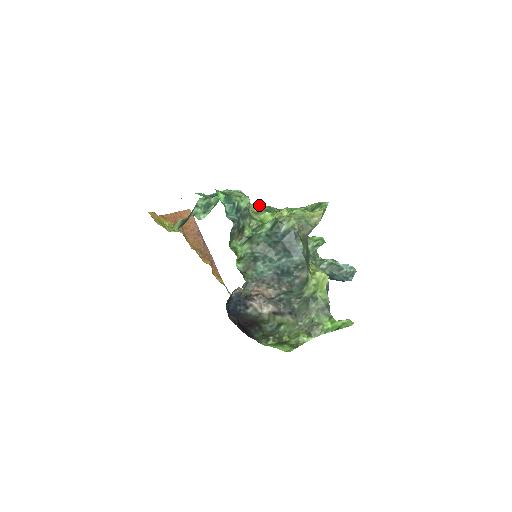
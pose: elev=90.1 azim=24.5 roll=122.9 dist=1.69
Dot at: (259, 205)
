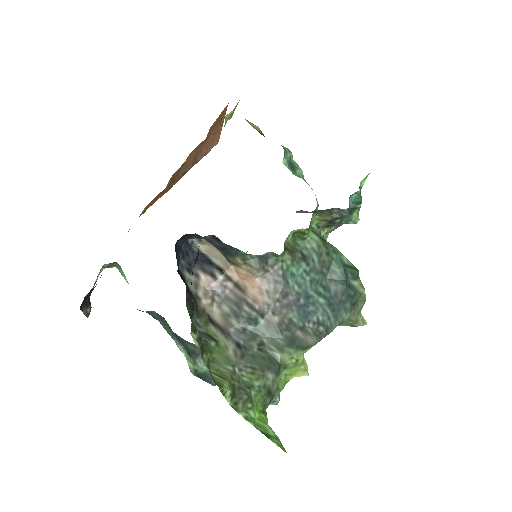
Dot at: occluded
